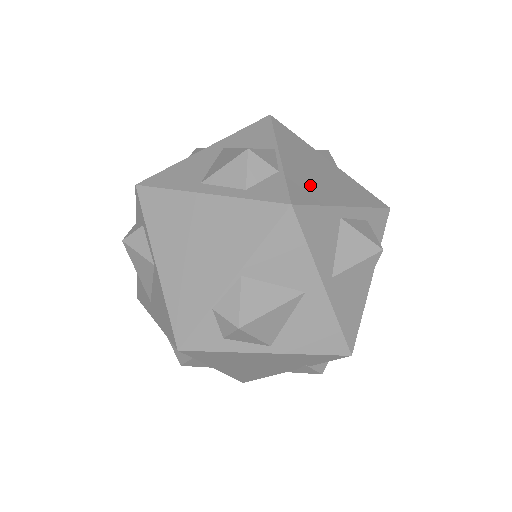
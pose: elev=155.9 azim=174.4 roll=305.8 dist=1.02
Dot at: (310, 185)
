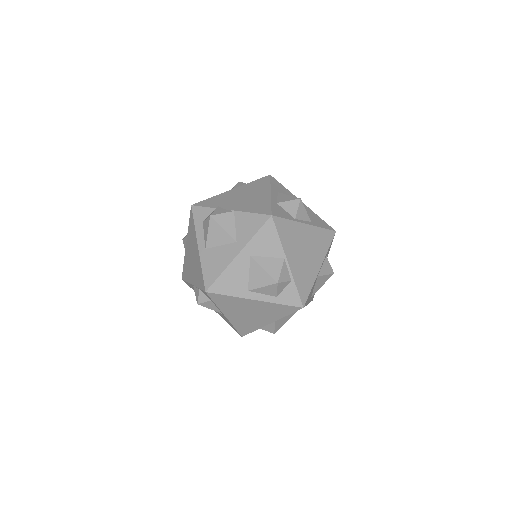
Dot at: (305, 275)
